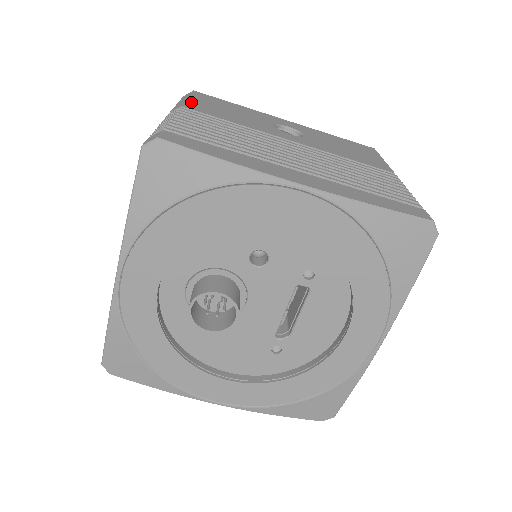
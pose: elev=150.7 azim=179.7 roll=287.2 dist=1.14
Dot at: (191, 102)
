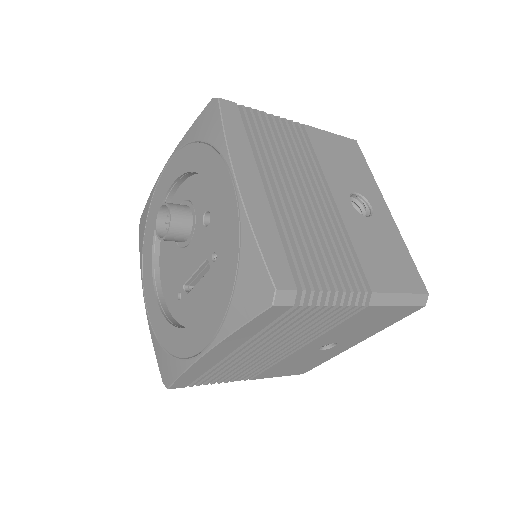
Dot at: (323, 133)
